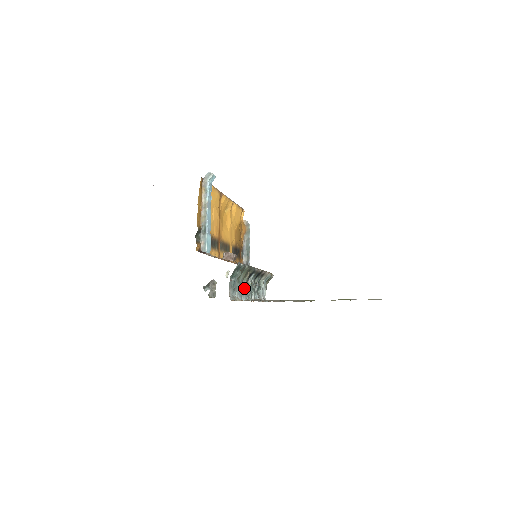
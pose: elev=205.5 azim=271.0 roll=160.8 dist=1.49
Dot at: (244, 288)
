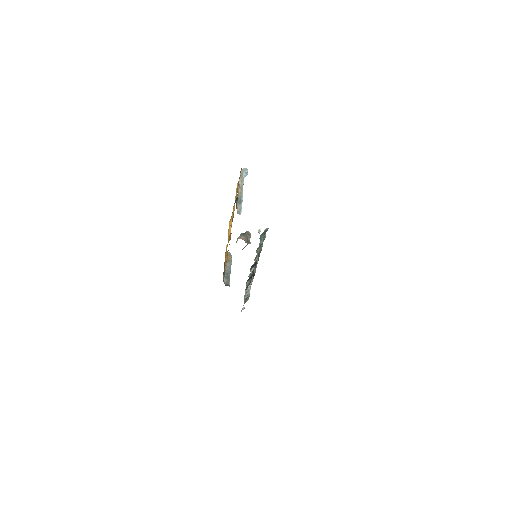
Dot at: occluded
